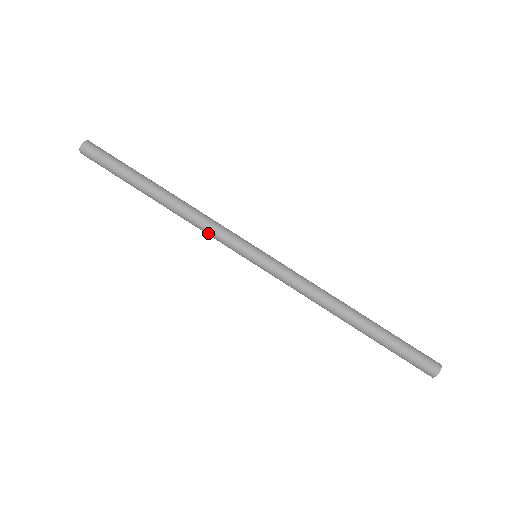
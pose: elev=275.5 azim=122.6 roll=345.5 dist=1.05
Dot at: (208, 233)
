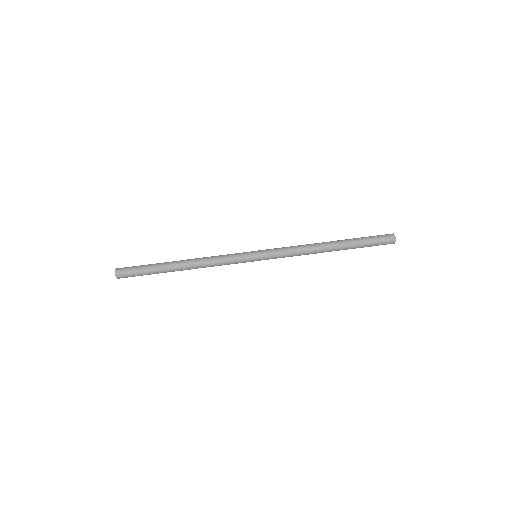
Dot at: occluded
